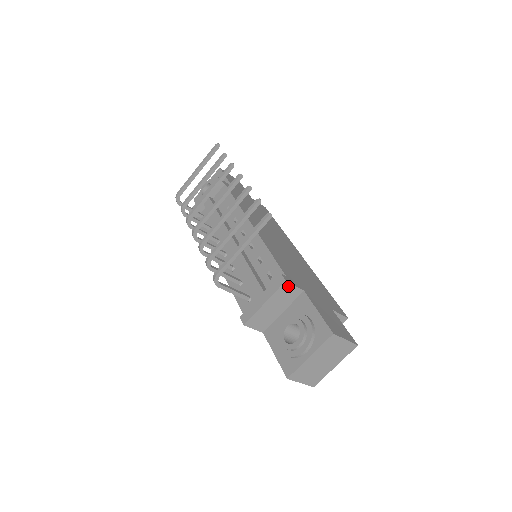
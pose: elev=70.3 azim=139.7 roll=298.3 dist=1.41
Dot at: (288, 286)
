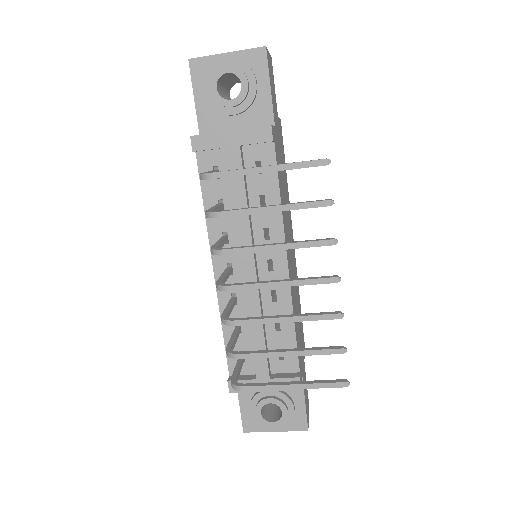
Dot at: occluded
